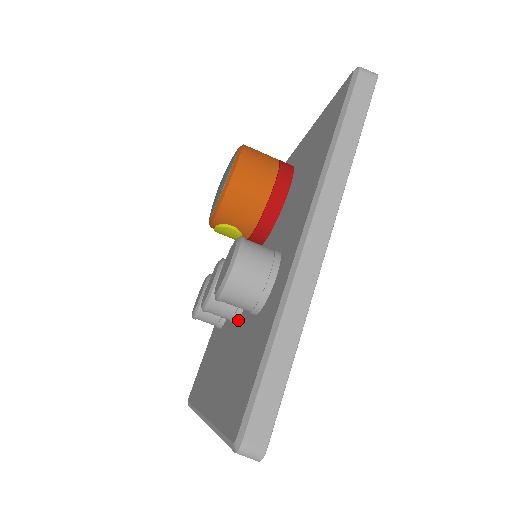
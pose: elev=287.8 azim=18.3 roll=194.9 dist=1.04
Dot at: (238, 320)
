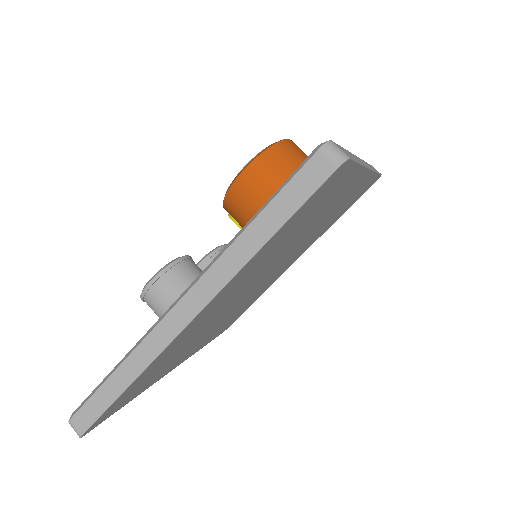
Dot at: occluded
